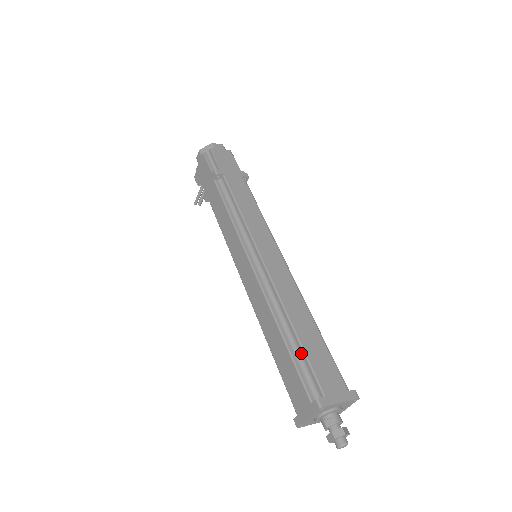
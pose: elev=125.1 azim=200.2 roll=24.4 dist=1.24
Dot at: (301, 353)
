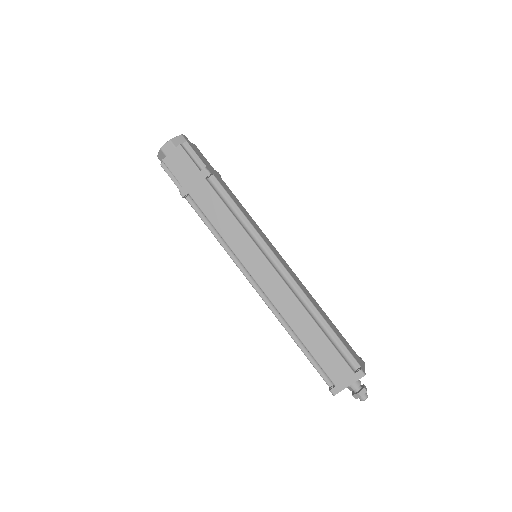
Dot at: (311, 355)
